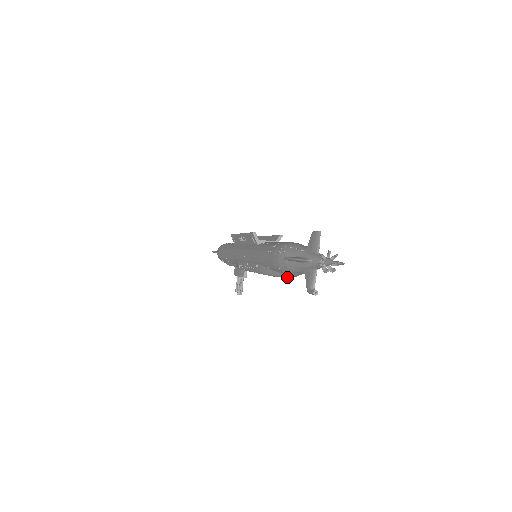
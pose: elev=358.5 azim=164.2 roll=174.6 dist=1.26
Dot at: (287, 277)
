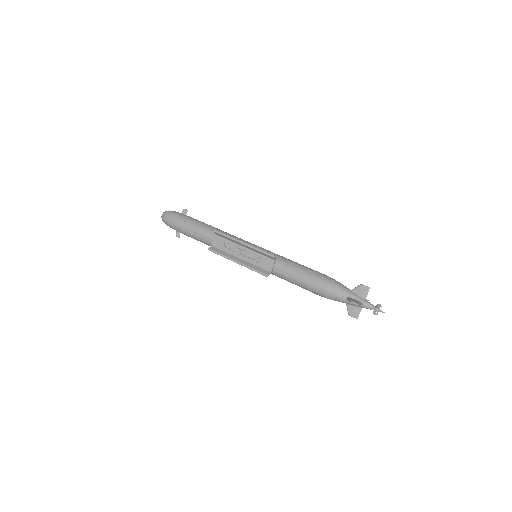
Dot at: occluded
